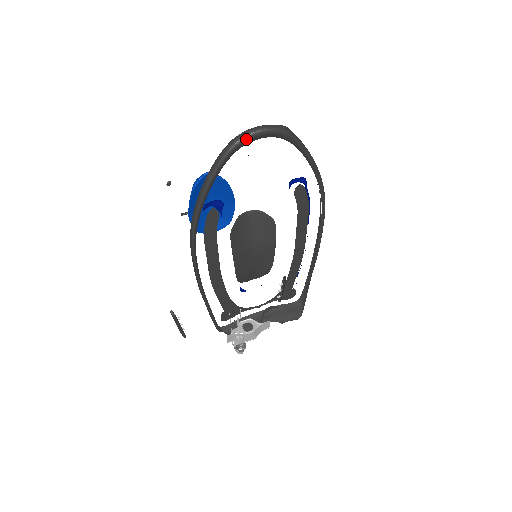
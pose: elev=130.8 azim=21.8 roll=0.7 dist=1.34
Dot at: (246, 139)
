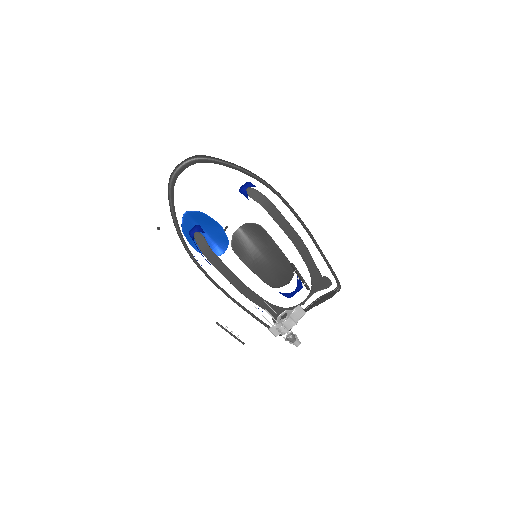
Dot at: (174, 175)
